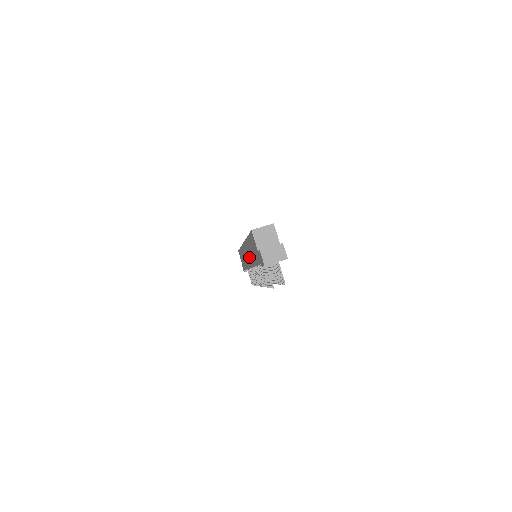
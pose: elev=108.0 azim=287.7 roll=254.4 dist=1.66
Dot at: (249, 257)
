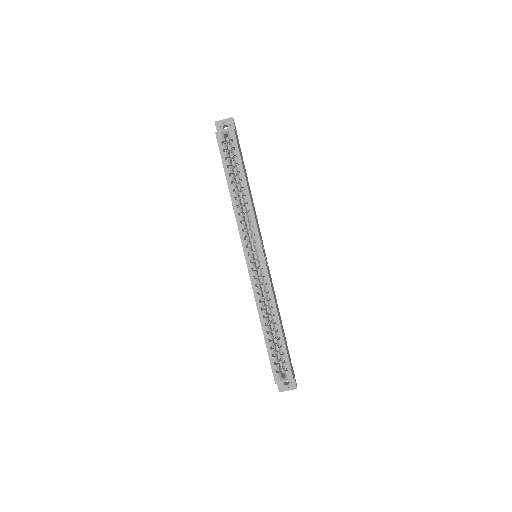
Dot at: occluded
